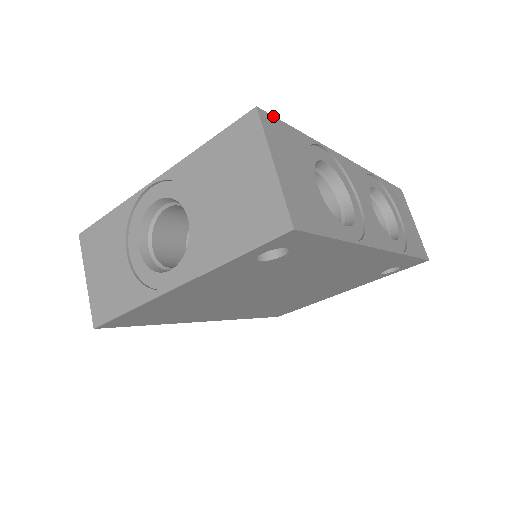
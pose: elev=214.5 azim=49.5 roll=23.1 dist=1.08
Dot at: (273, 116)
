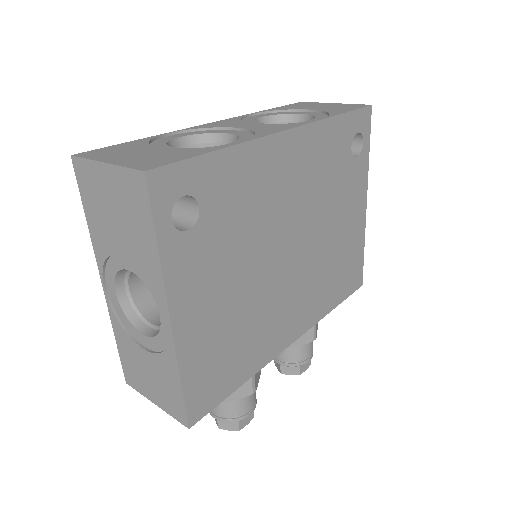
Dot at: (95, 150)
